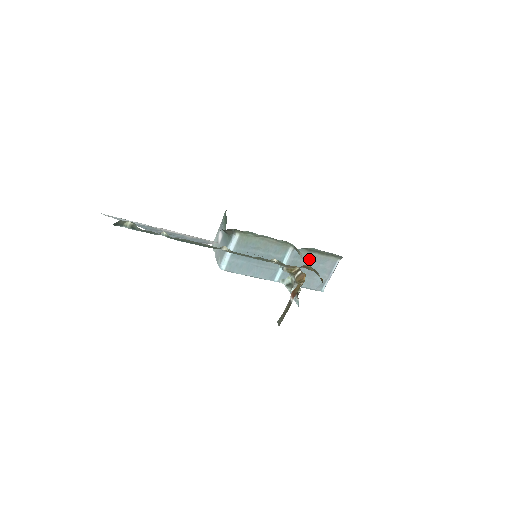
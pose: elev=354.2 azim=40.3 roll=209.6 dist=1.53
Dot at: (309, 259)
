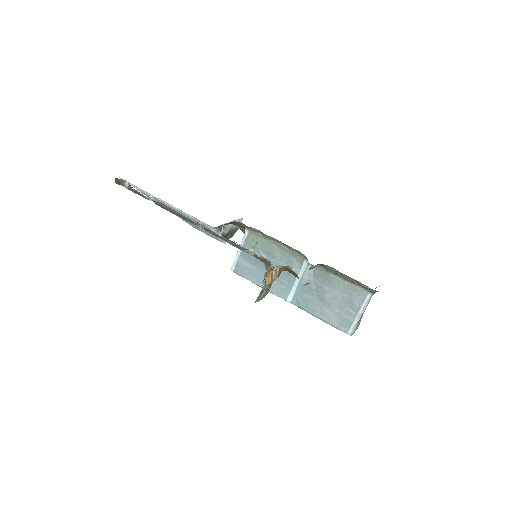
Dot at: (329, 282)
